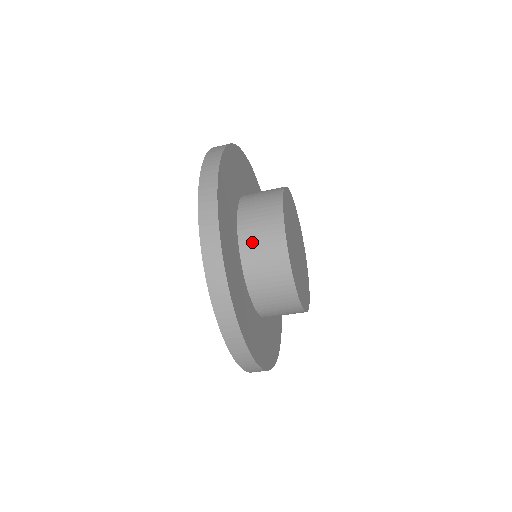
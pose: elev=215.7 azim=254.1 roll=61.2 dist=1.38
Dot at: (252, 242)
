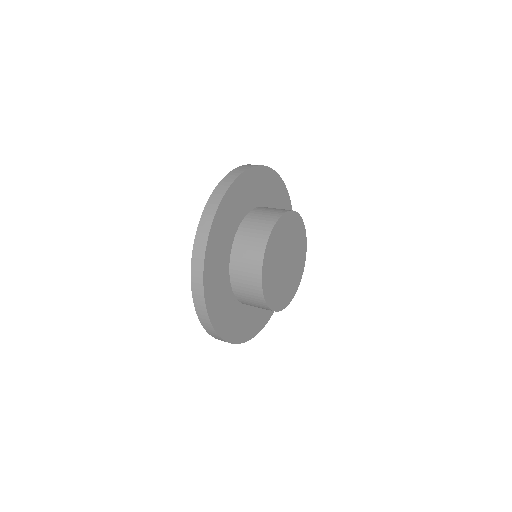
Dot at: occluded
